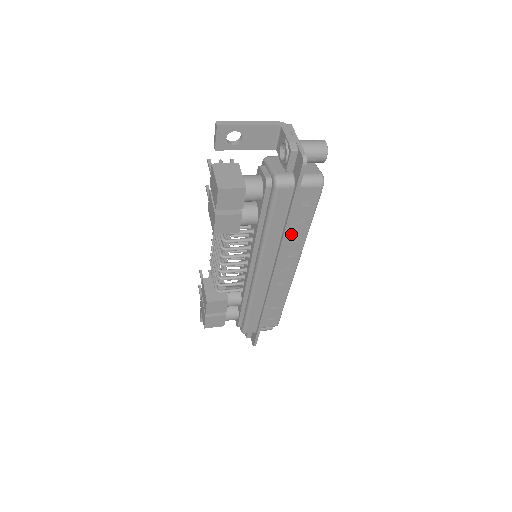
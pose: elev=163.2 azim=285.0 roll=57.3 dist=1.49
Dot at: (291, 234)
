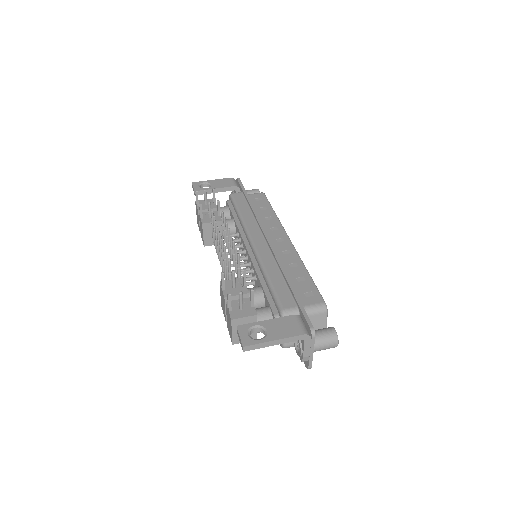
Dot at: occluded
